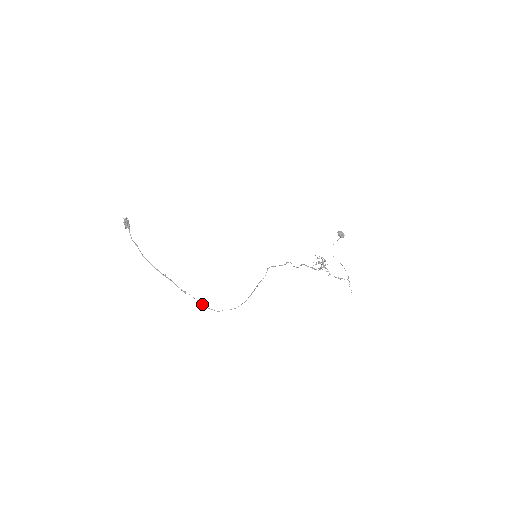
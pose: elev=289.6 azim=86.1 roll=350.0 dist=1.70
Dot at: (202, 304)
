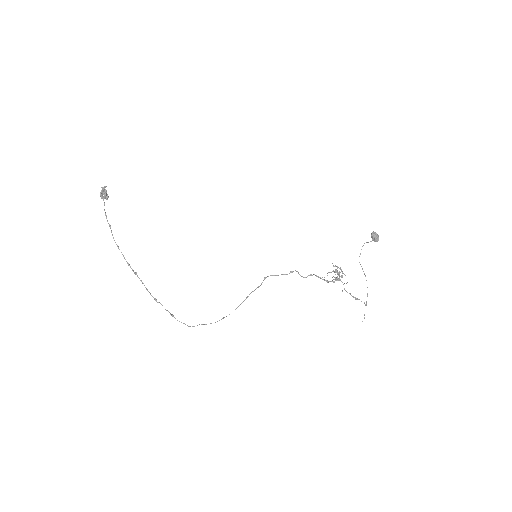
Dot at: (173, 316)
